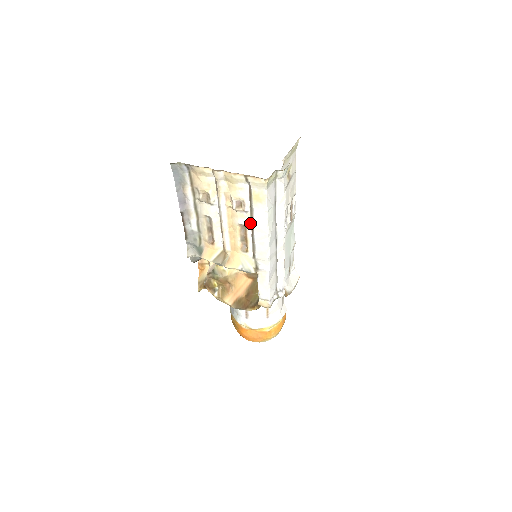
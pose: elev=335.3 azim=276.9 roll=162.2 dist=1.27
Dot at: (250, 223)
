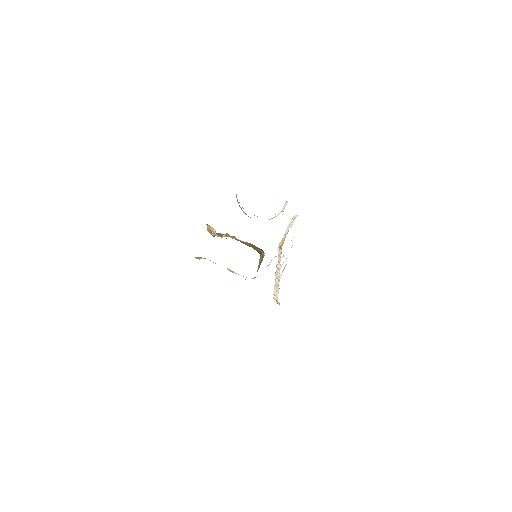
Dot at: occluded
